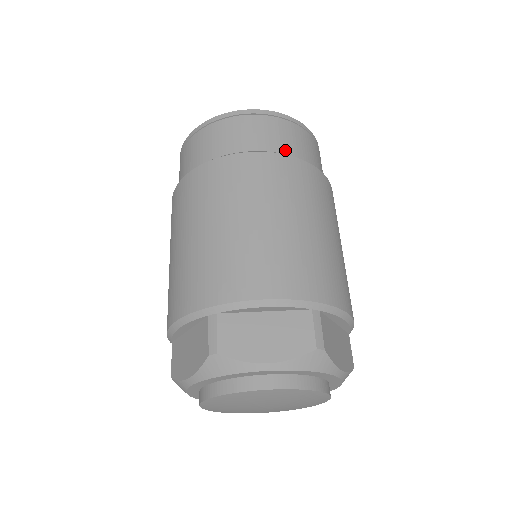
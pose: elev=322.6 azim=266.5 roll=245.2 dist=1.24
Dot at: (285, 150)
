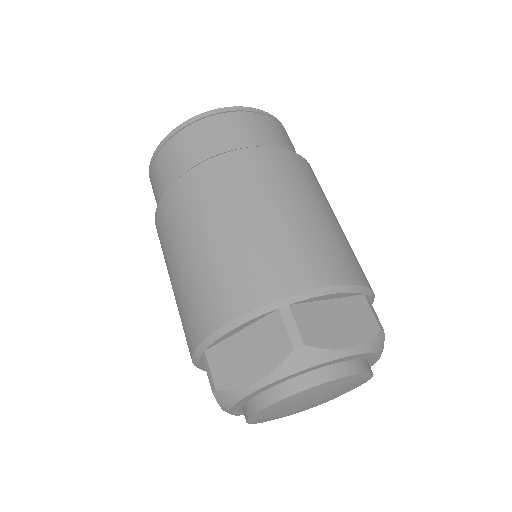
Dot at: (288, 149)
